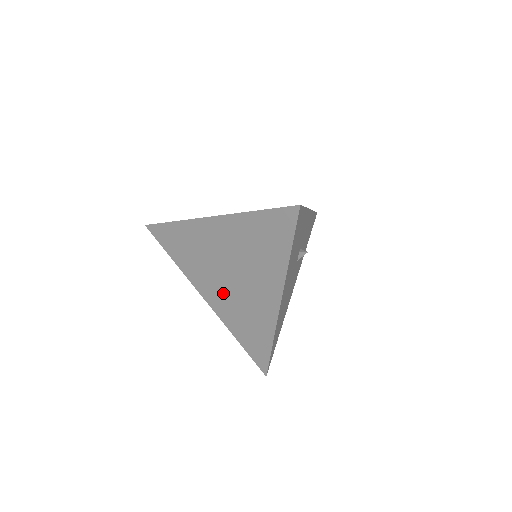
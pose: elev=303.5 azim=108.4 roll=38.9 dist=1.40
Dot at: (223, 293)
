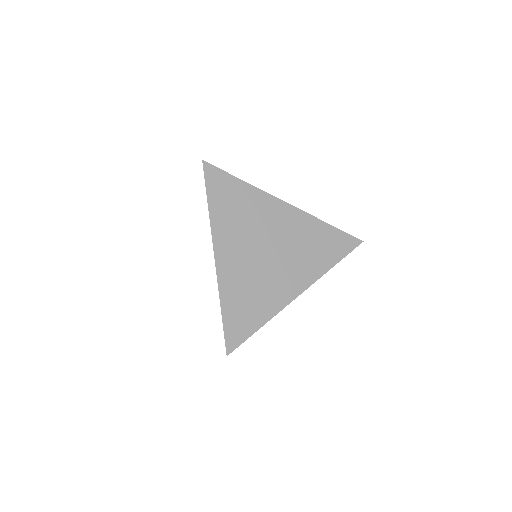
Dot at: occluded
